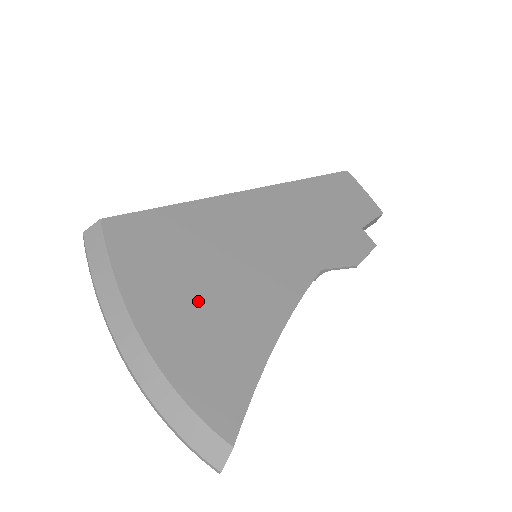
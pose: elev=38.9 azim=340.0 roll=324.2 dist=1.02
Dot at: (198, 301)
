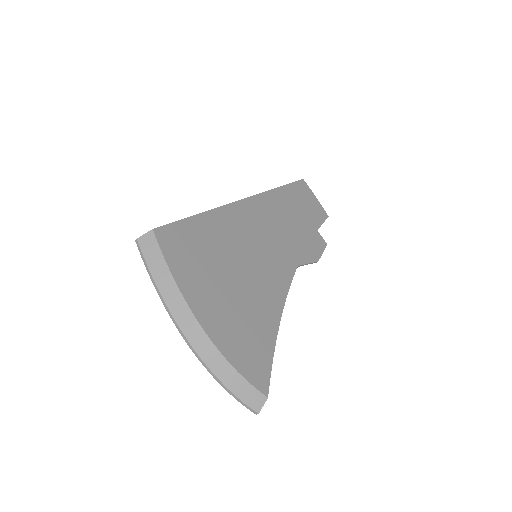
Dot at: (229, 296)
